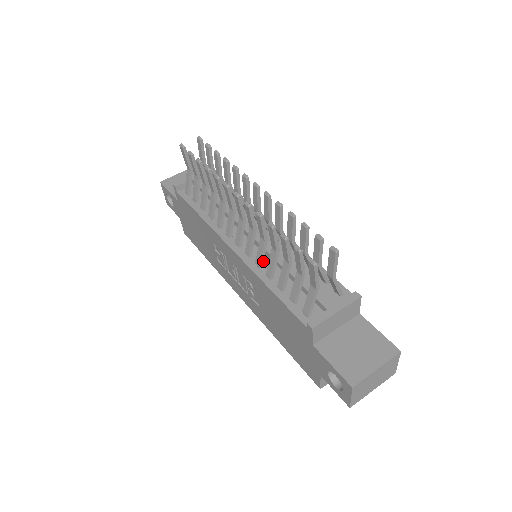
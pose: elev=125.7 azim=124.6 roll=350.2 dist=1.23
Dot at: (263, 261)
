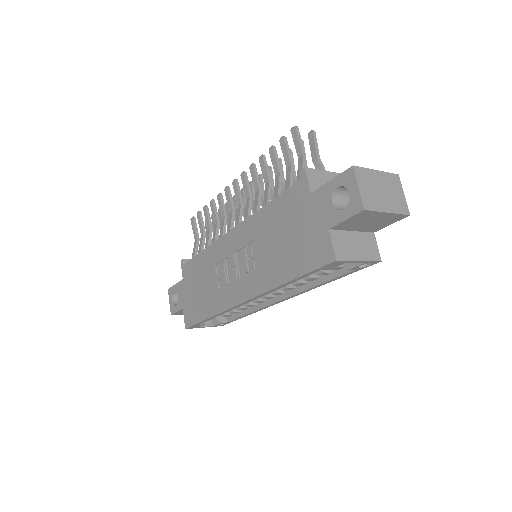
Dot at: occluded
